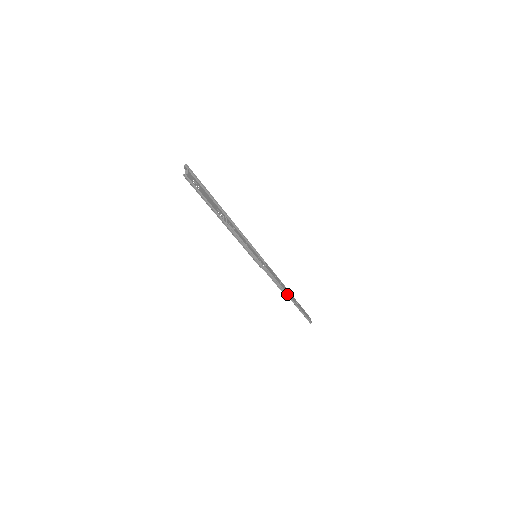
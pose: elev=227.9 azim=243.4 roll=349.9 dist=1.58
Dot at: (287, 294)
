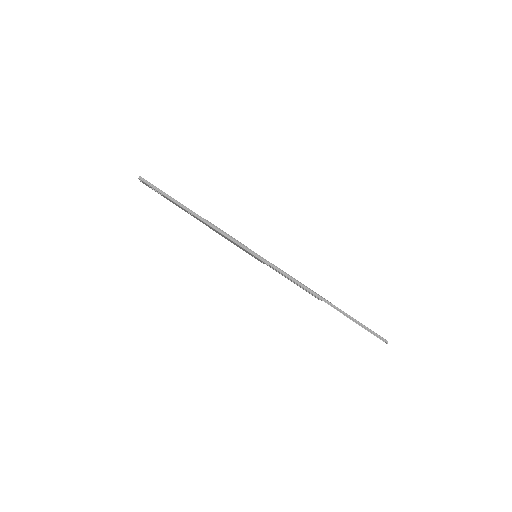
Dot at: (323, 299)
